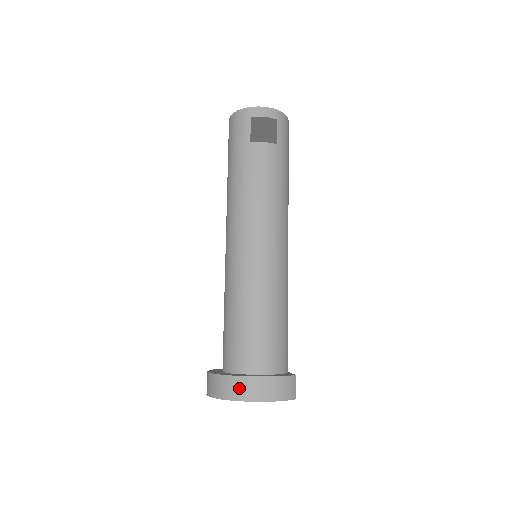
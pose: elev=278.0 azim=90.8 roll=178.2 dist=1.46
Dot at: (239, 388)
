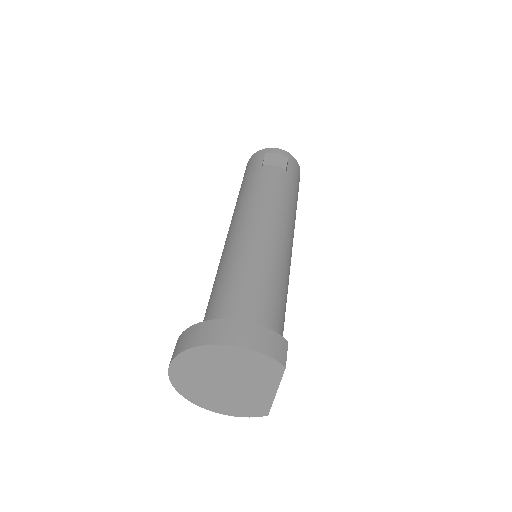
Dot at: (211, 331)
